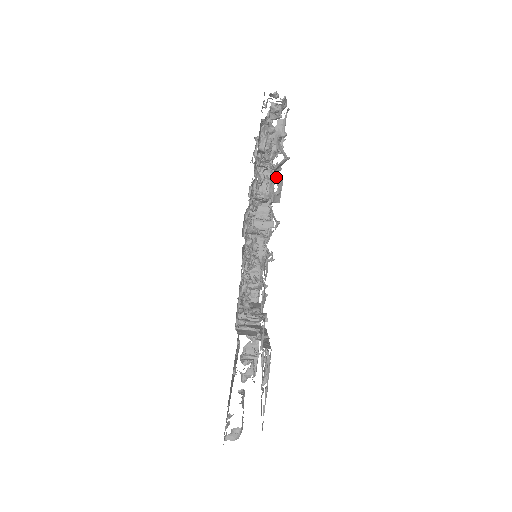
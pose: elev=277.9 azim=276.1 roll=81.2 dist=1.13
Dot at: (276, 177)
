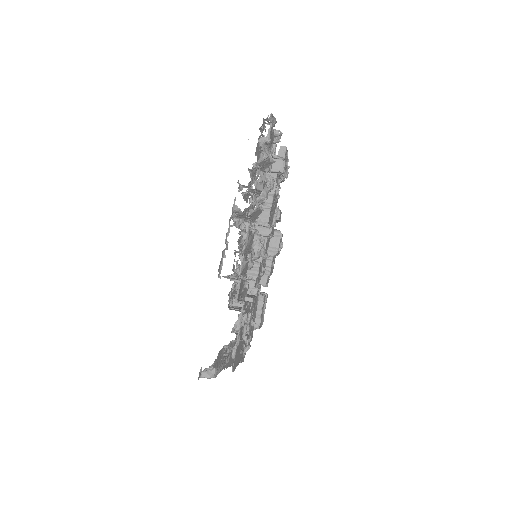
Dot at: (259, 170)
